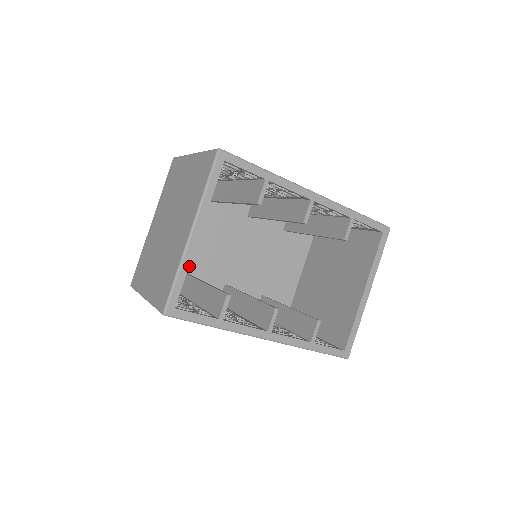
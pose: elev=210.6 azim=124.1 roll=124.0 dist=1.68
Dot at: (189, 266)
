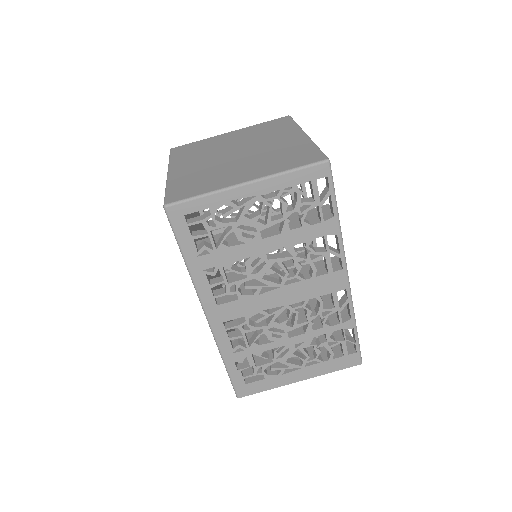
Dot at: (195, 240)
